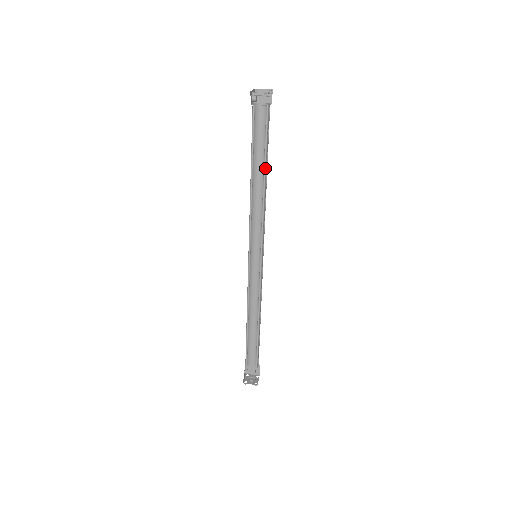
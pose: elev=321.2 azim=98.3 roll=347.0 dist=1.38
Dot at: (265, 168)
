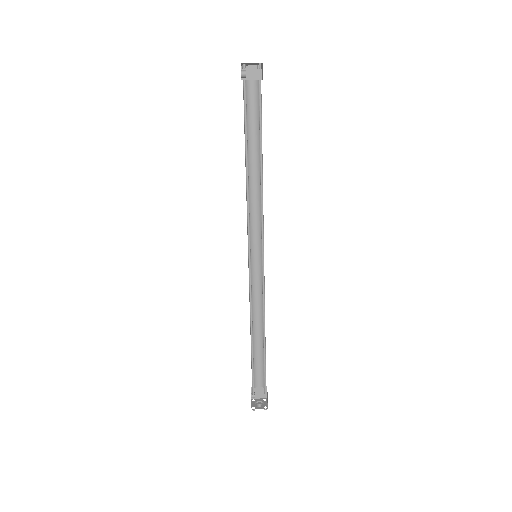
Dot at: (261, 152)
